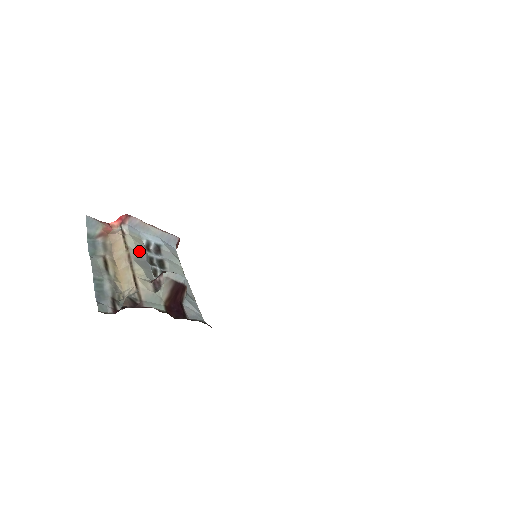
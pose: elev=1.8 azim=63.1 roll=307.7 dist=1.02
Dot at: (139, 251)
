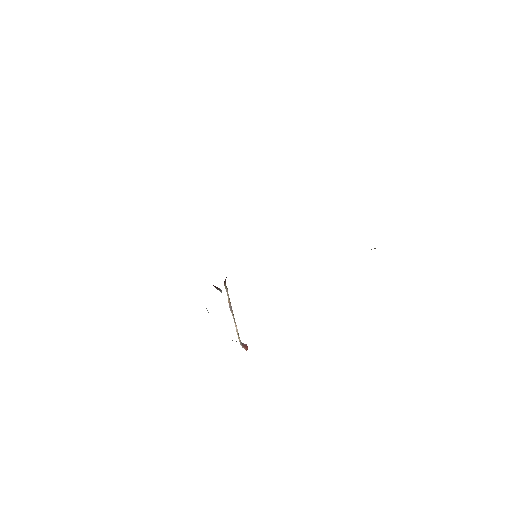
Dot at: occluded
